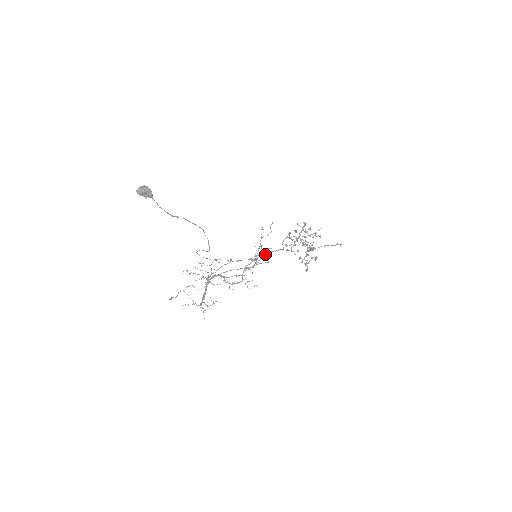
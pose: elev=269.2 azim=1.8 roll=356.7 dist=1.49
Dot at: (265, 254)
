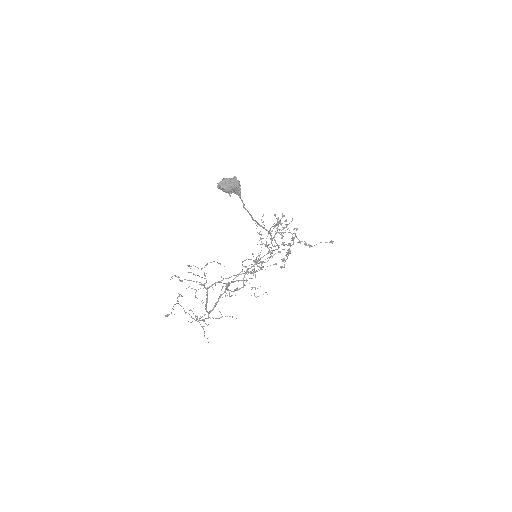
Dot at: (266, 254)
